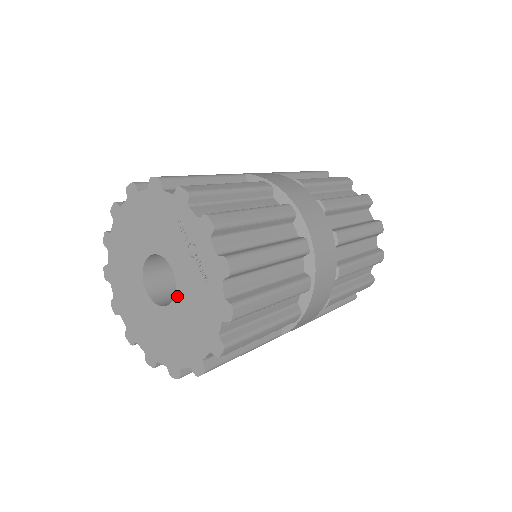
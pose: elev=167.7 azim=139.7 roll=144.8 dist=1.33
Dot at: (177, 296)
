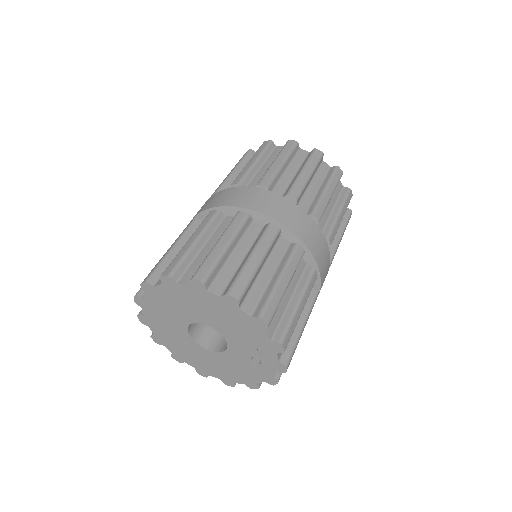
Dot at: (218, 354)
